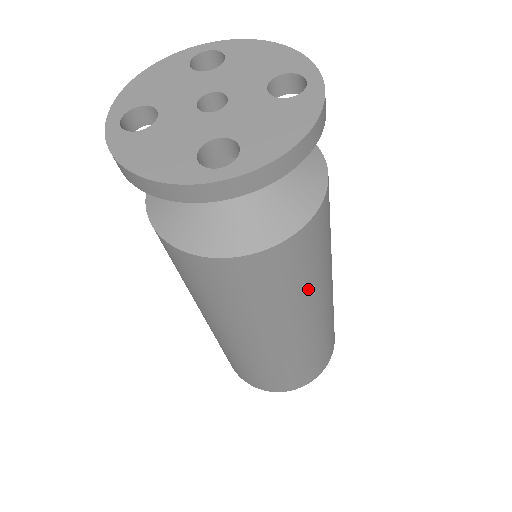
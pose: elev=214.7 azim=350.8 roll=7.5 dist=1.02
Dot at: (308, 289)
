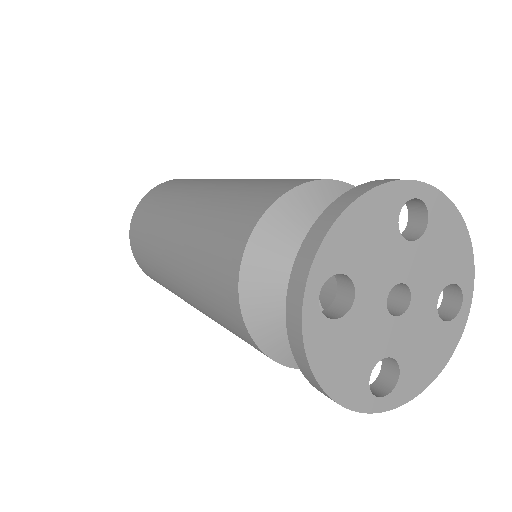
Dot at: occluded
